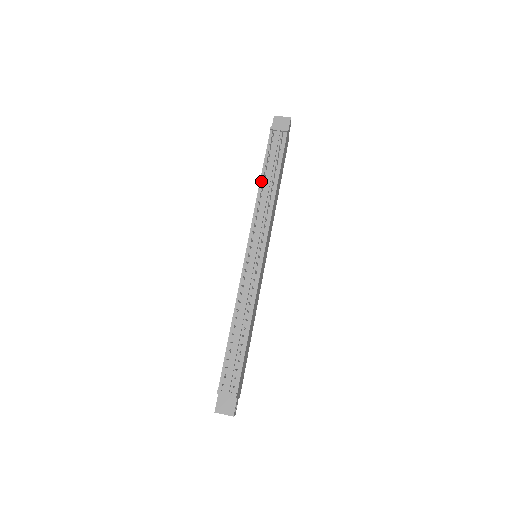
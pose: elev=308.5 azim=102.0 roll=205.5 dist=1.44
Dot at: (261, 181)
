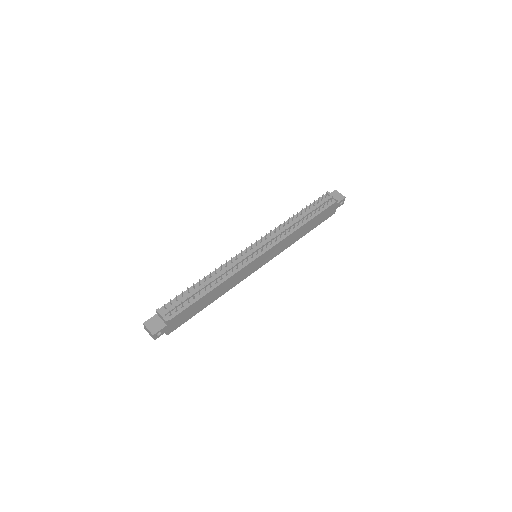
Dot at: (296, 215)
